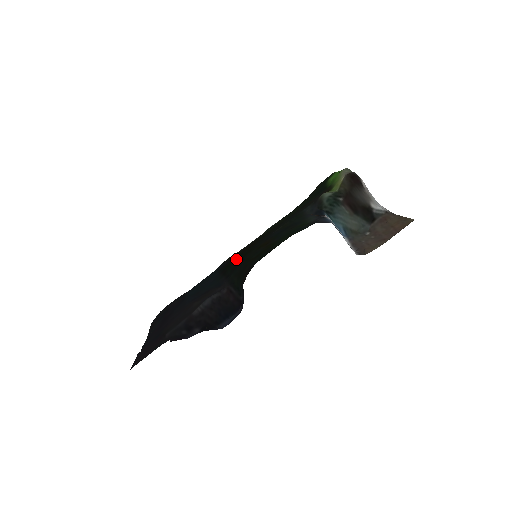
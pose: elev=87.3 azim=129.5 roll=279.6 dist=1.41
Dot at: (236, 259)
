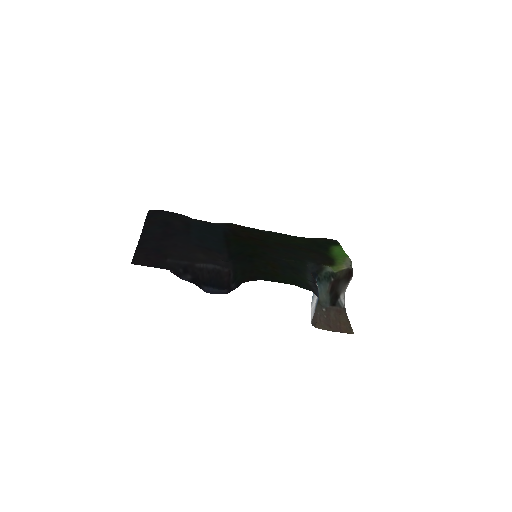
Dot at: (242, 242)
